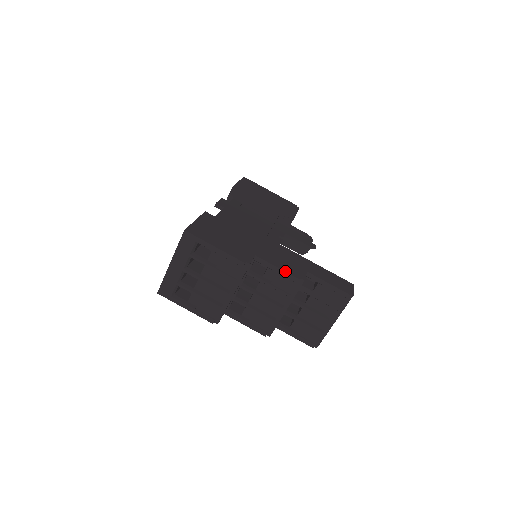
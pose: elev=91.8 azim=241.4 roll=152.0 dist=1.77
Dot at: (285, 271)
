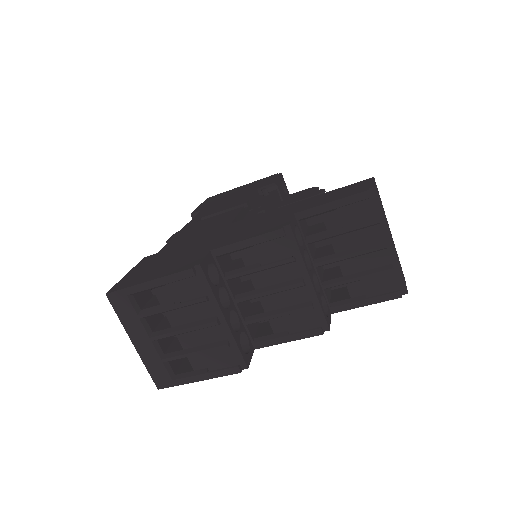
Dot at: (257, 236)
